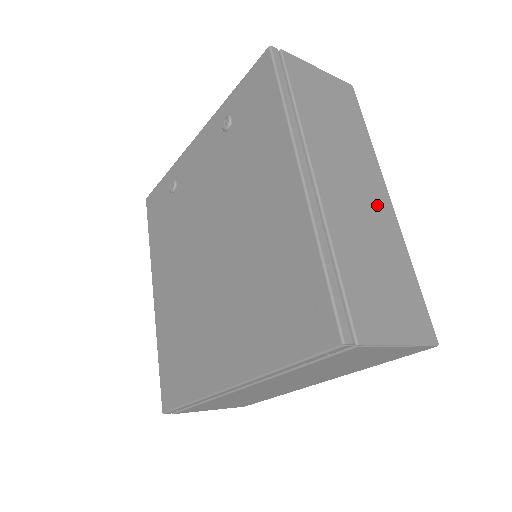
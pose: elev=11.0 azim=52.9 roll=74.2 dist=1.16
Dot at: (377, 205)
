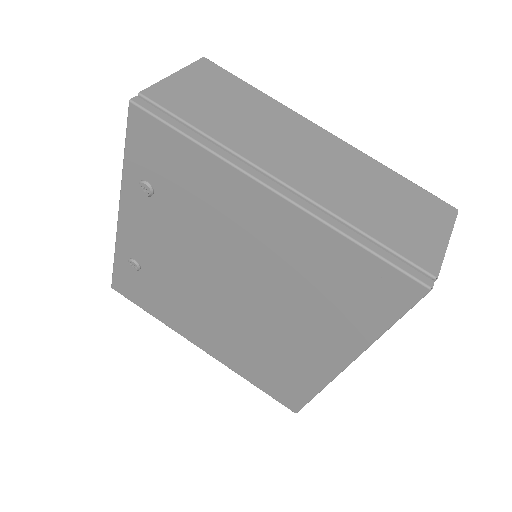
Dot at: (329, 149)
